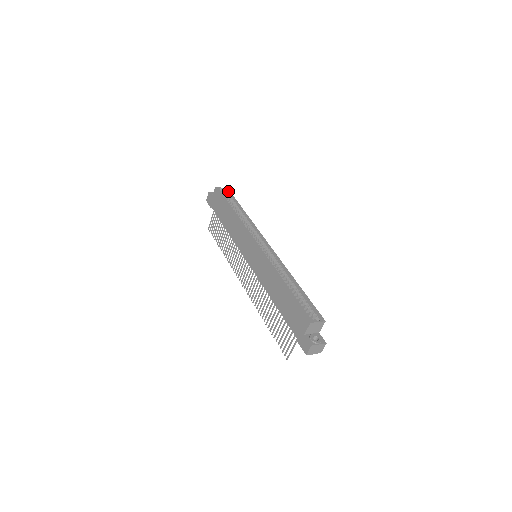
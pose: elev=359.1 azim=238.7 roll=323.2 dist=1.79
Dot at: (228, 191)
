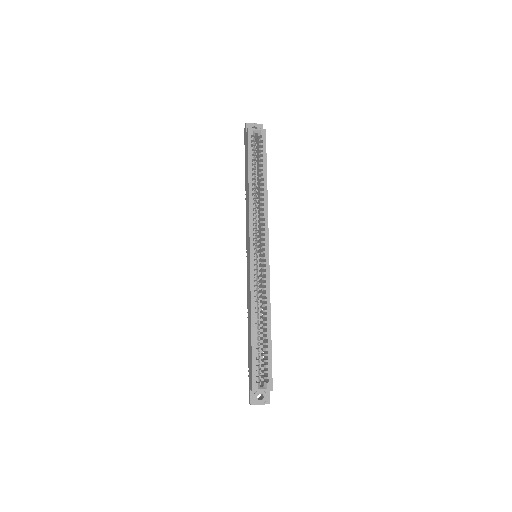
Dot at: (263, 137)
